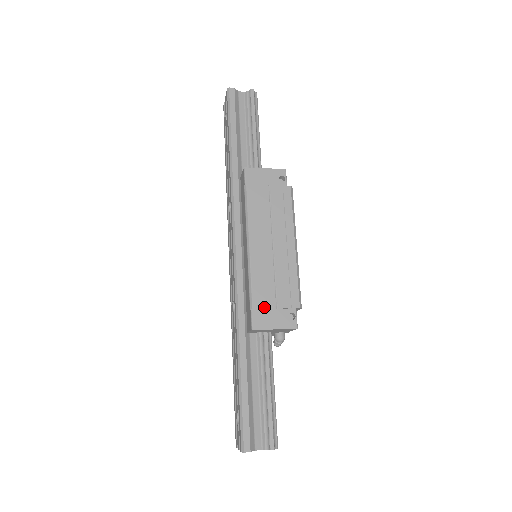
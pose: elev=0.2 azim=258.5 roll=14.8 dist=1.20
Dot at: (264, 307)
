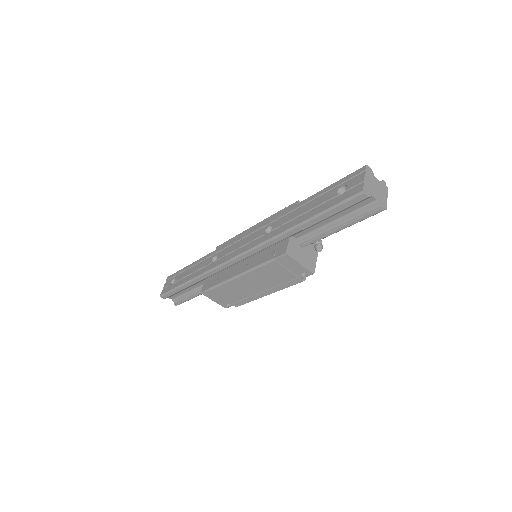
Dot at: occluded
